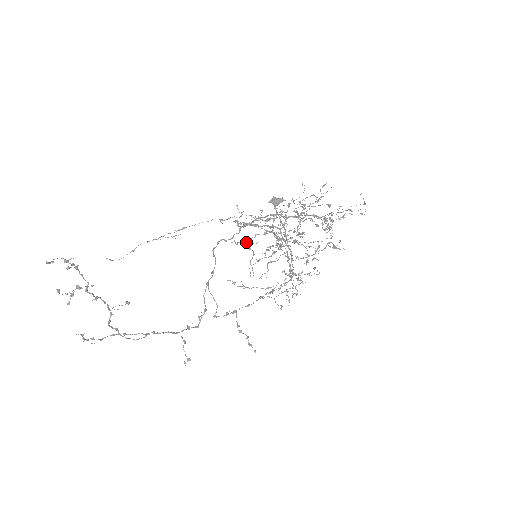
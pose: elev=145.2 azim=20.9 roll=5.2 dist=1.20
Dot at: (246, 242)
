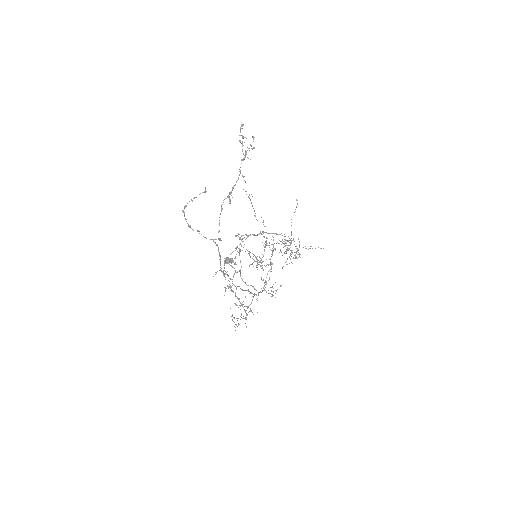
Dot at: (230, 259)
